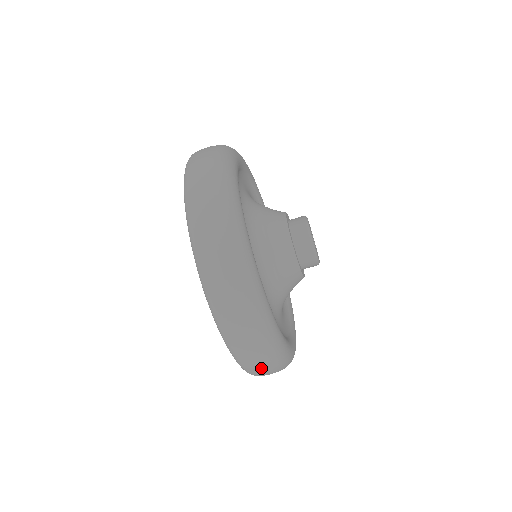
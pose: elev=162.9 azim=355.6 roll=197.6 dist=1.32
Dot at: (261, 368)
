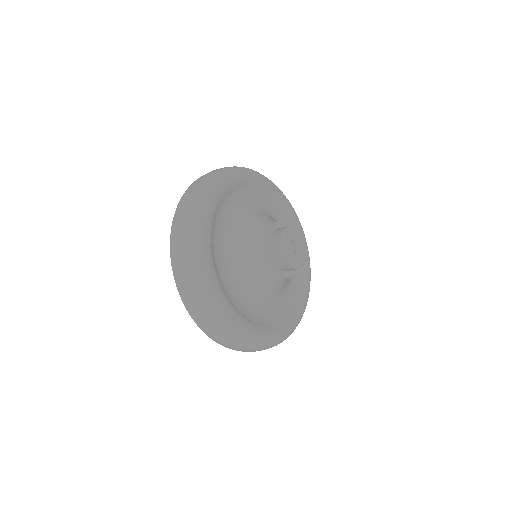
Dot at: (185, 286)
